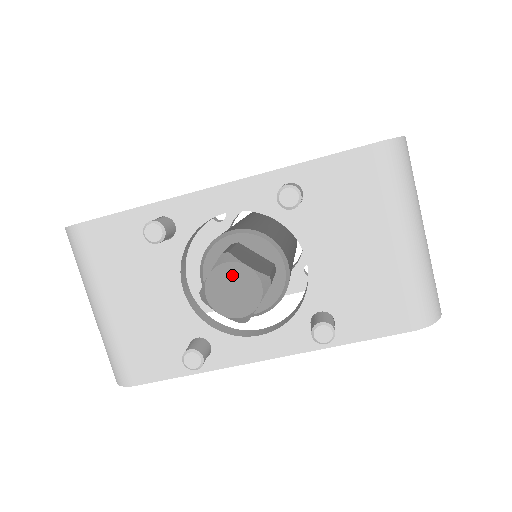
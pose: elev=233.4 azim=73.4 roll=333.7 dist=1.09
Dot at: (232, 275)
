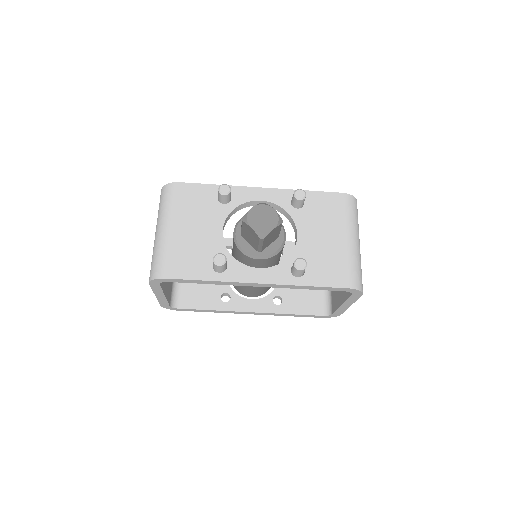
Dot at: (264, 211)
